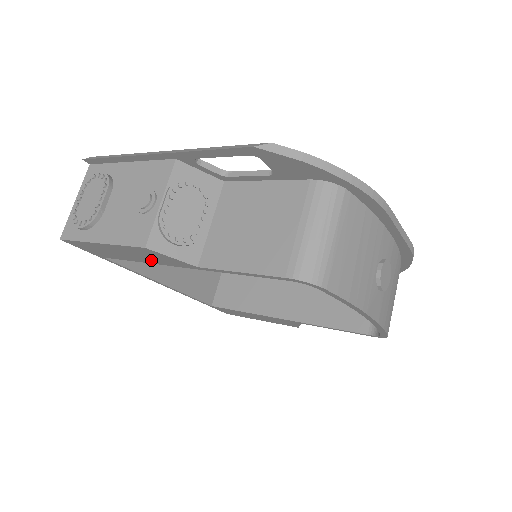
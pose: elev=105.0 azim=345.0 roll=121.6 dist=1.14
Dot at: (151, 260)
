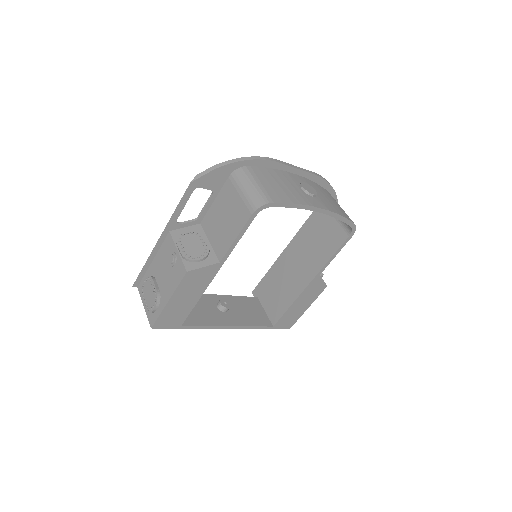
Dot at: (200, 288)
